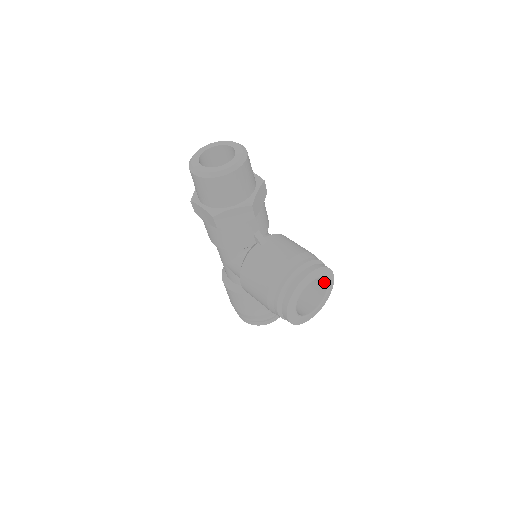
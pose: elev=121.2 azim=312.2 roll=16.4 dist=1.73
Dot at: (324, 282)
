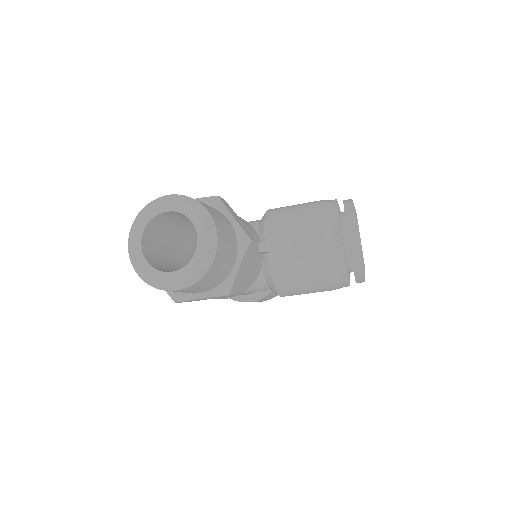
Dot at: occluded
